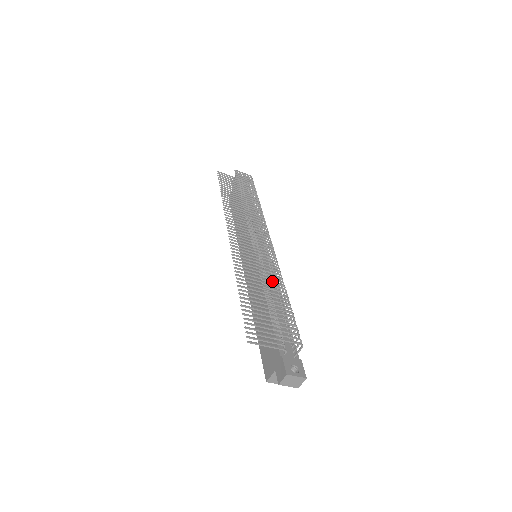
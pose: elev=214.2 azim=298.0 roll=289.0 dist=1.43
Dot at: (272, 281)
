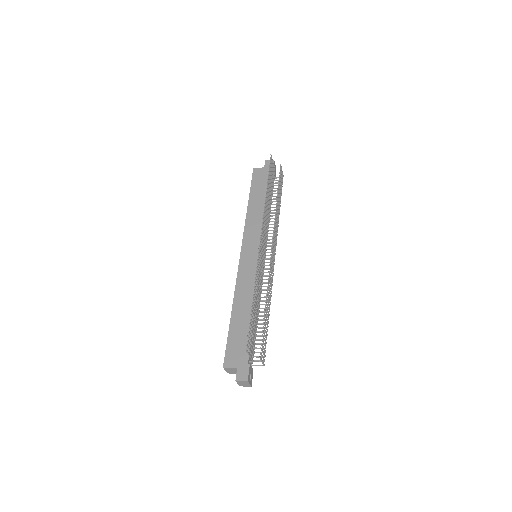
Dot at: occluded
